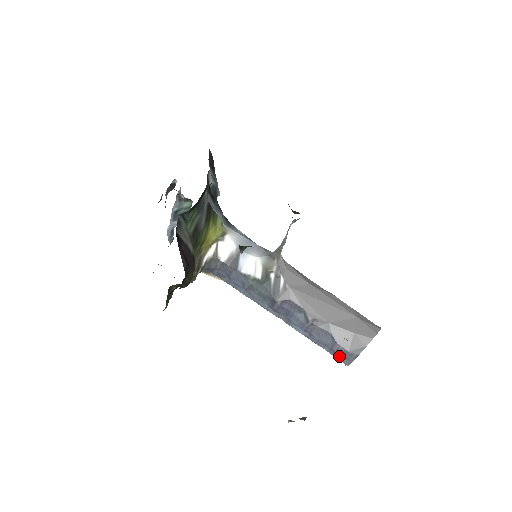
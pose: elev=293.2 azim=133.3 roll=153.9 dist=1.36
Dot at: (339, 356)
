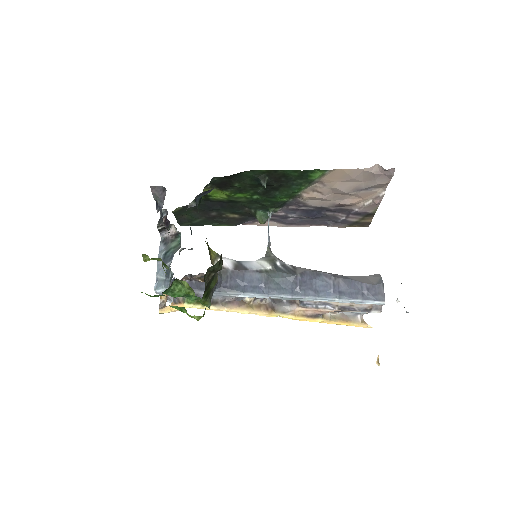
Dot at: (373, 295)
